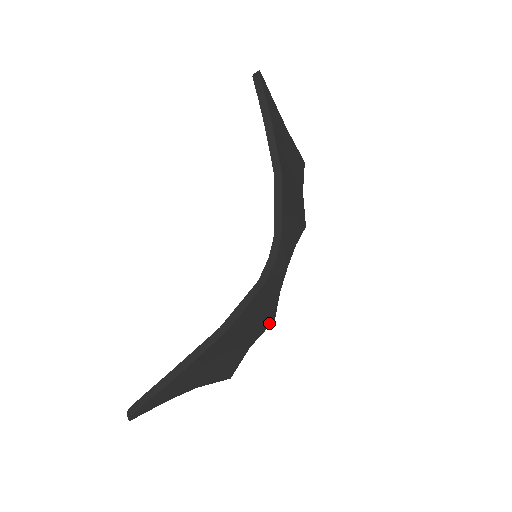
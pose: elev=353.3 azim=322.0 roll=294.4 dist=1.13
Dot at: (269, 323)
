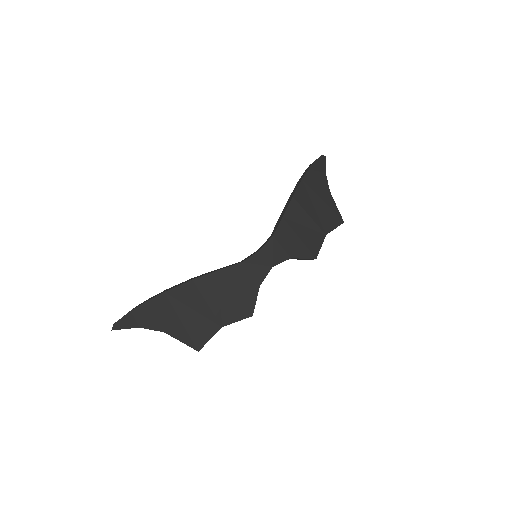
Dot at: (246, 314)
